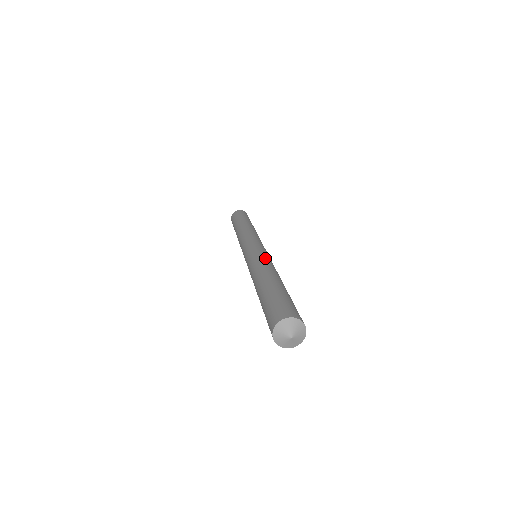
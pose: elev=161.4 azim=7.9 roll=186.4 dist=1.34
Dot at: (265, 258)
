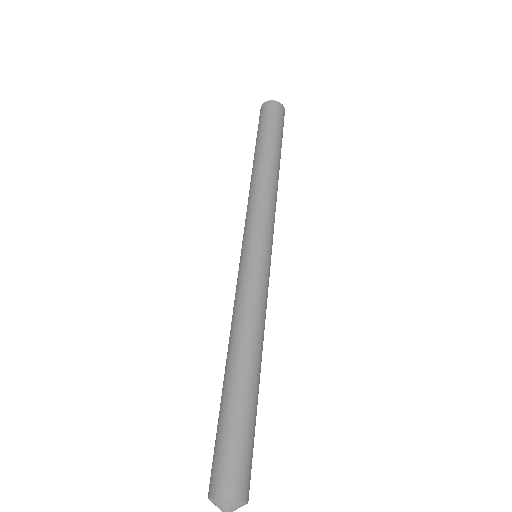
Dot at: (258, 300)
